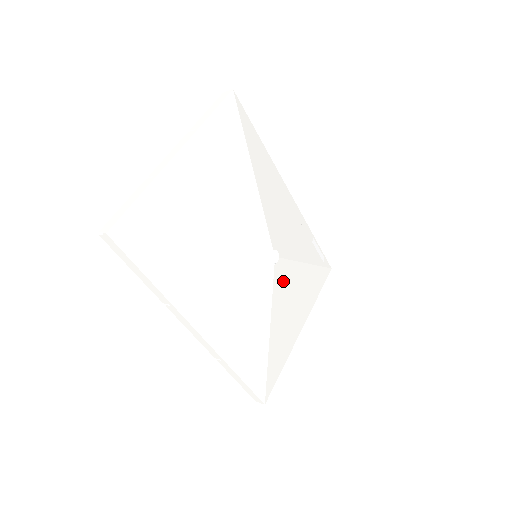
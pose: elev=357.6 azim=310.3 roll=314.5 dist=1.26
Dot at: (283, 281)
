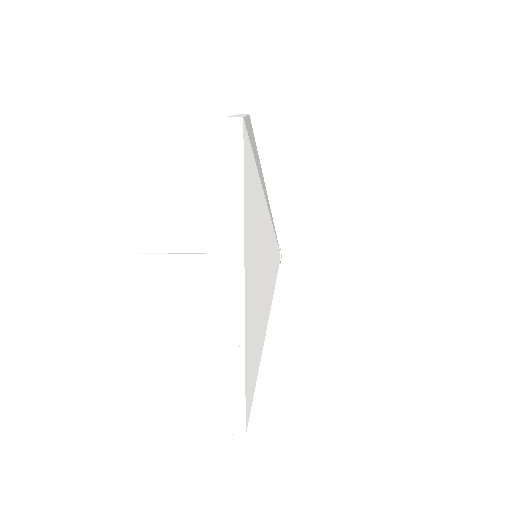
Dot at: occluded
